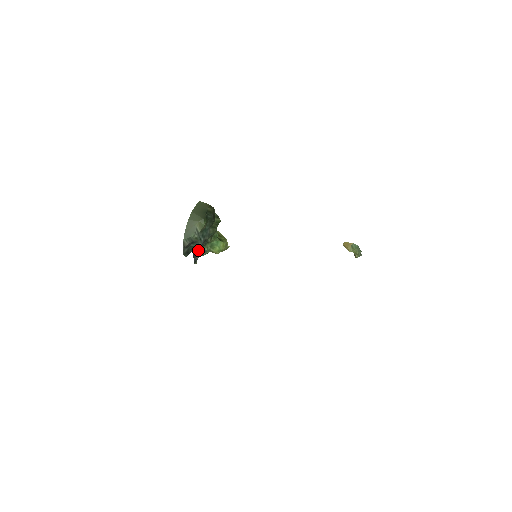
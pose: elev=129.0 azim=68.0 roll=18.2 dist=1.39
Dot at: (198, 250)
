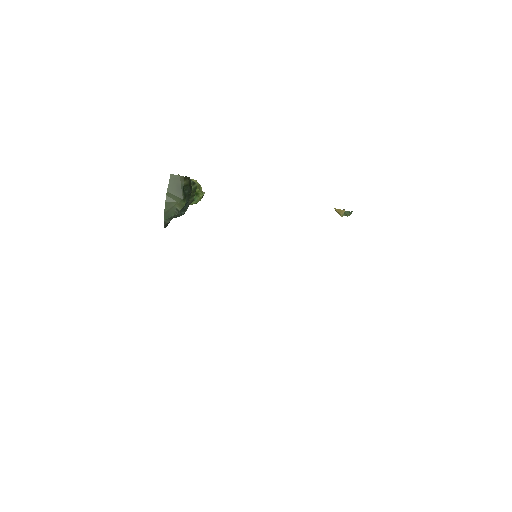
Dot at: occluded
